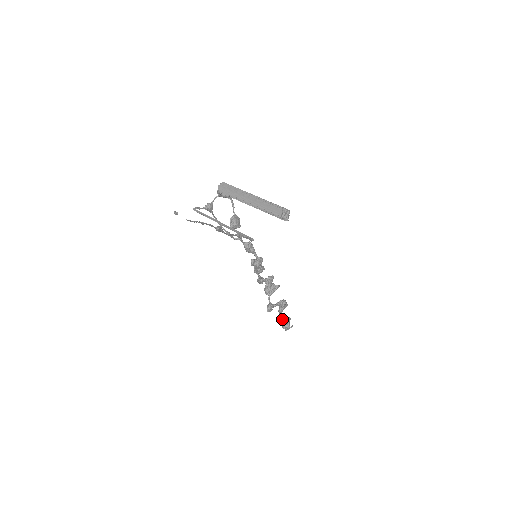
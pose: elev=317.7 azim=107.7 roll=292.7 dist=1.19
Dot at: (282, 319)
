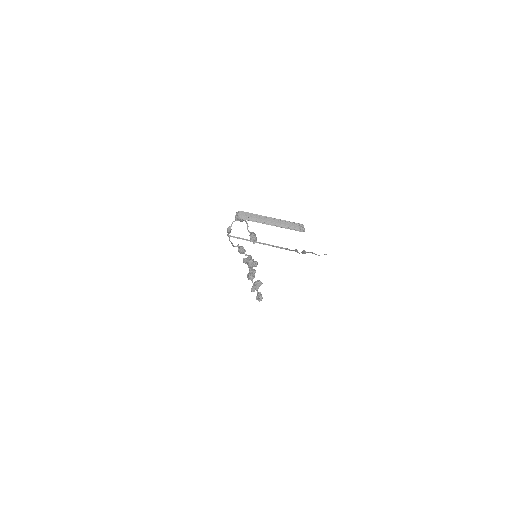
Dot at: (258, 294)
